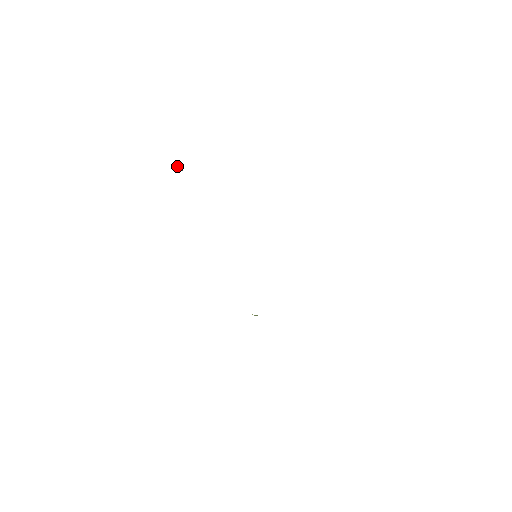
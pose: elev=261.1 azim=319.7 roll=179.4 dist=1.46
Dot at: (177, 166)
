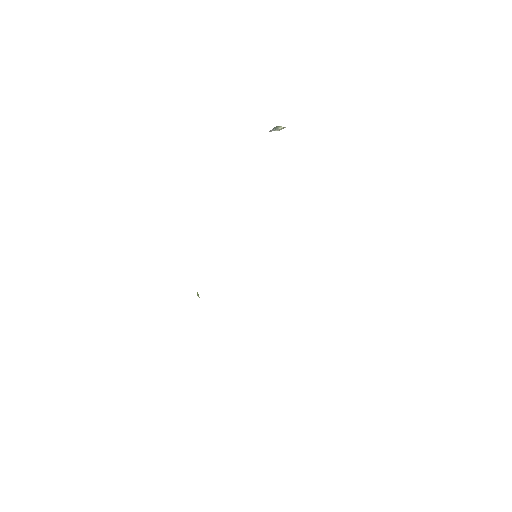
Dot at: (284, 127)
